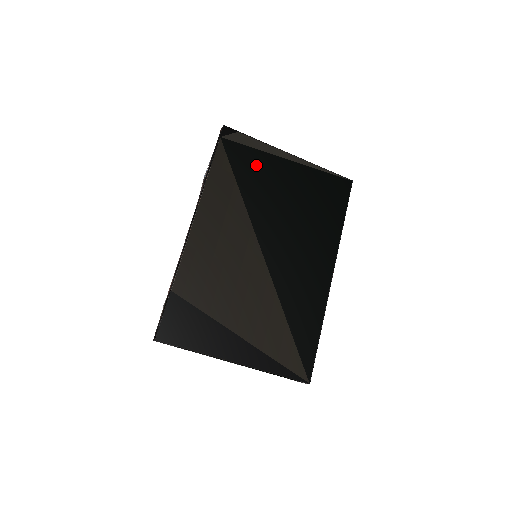
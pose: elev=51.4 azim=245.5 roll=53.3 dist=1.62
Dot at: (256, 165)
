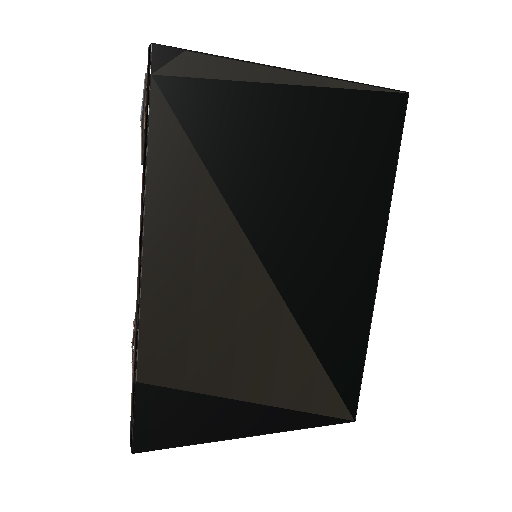
Dot at: (233, 116)
